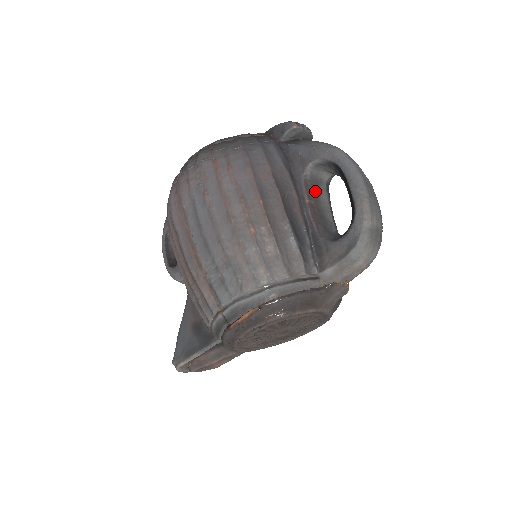
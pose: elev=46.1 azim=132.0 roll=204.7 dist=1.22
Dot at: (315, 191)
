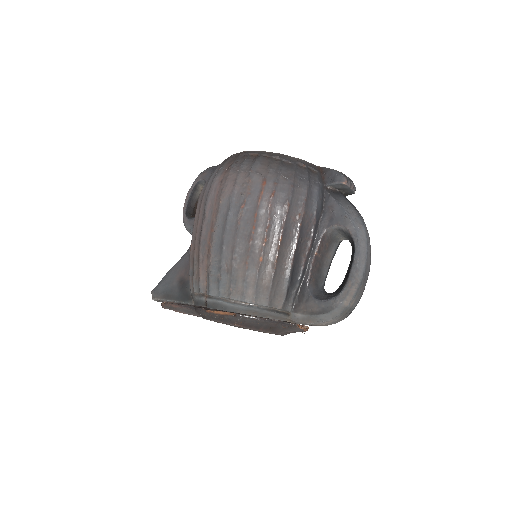
Dot at: (327, 247)
